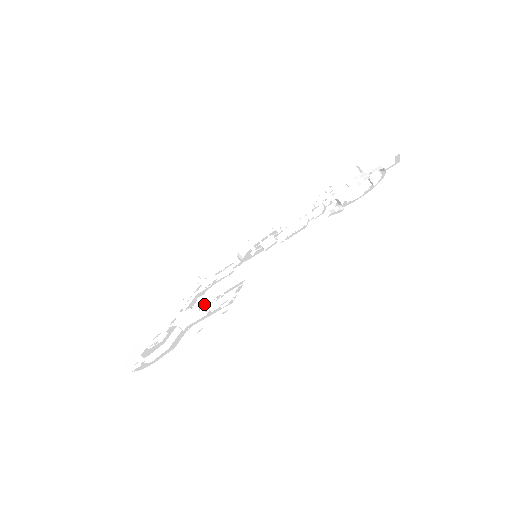
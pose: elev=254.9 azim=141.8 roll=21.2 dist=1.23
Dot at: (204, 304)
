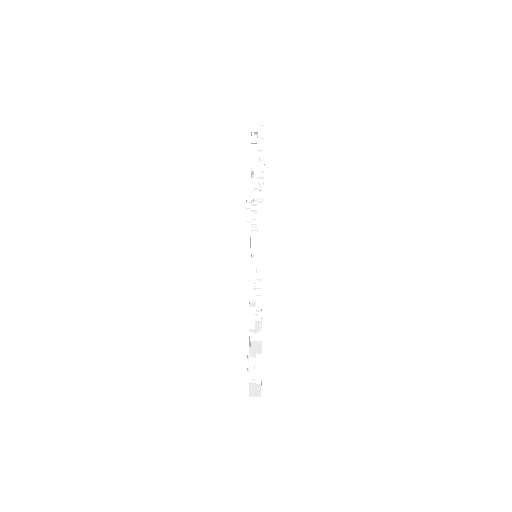
Dot at: occluded
